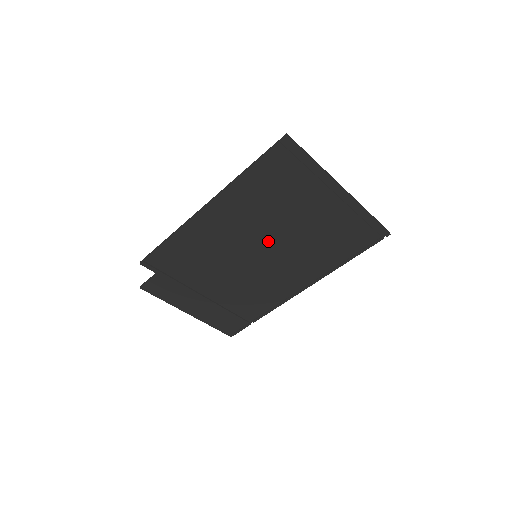
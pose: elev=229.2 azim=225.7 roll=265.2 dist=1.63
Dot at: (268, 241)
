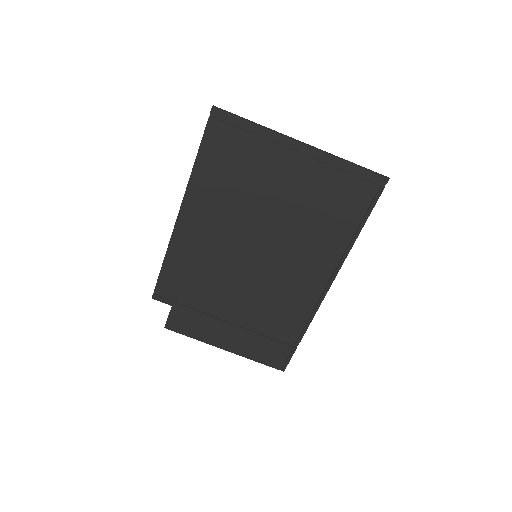
Dot at: (258, 233)
